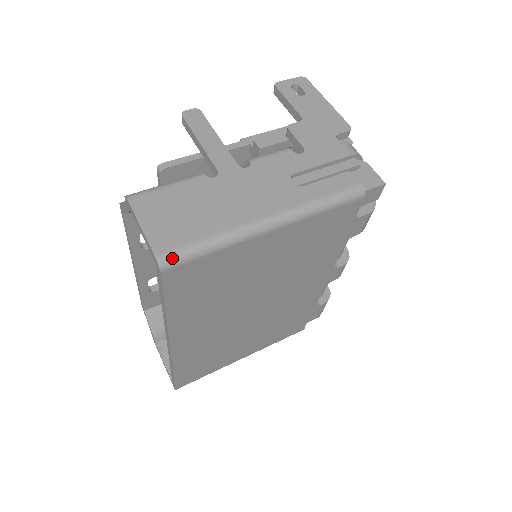
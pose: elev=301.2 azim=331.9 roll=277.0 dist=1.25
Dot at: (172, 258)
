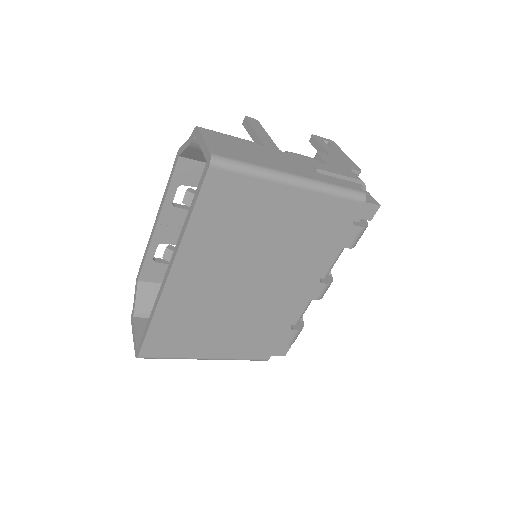
Dot at: (221, 160)
